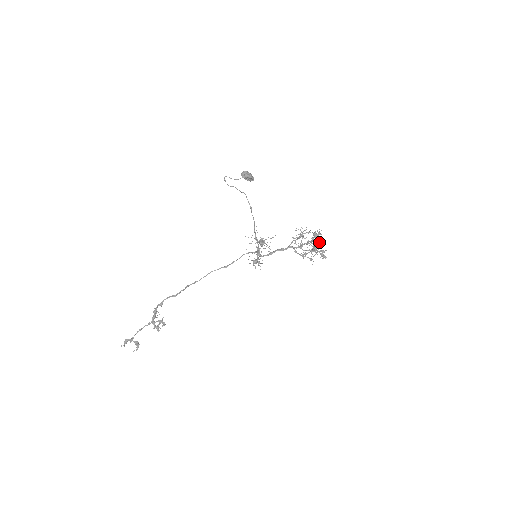
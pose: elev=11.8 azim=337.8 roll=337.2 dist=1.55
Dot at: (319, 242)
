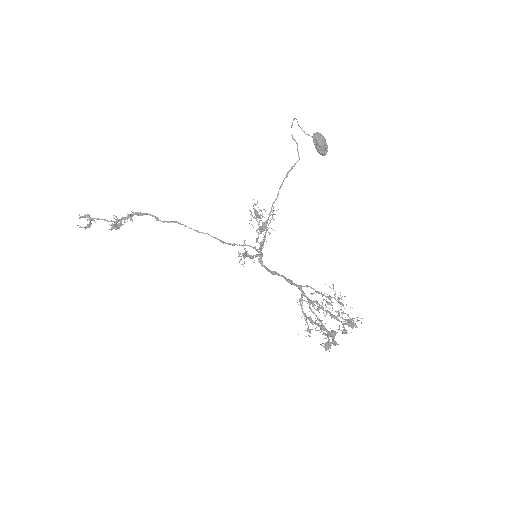
Dot at: (343, 330)
